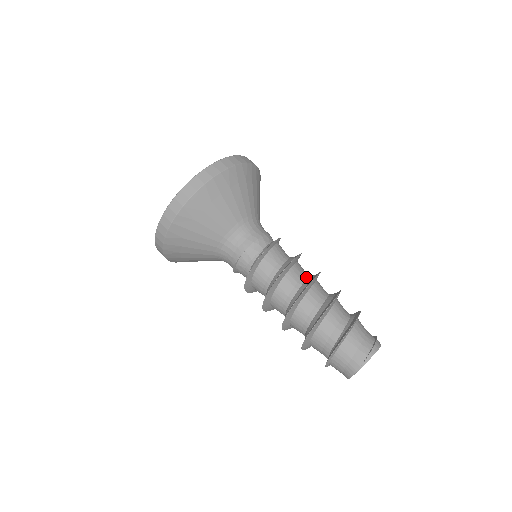
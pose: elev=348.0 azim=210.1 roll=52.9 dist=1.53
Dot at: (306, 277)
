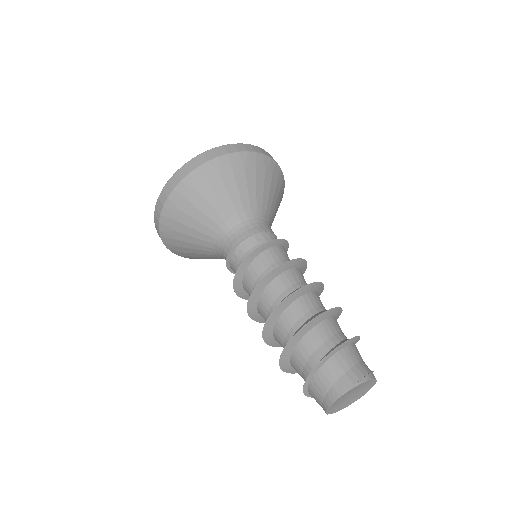
Dot at: occluded
